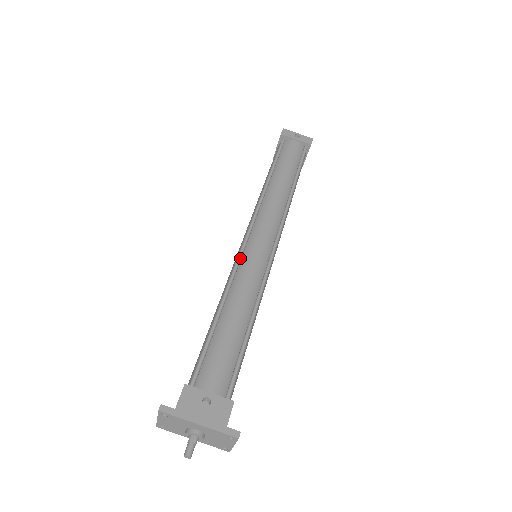
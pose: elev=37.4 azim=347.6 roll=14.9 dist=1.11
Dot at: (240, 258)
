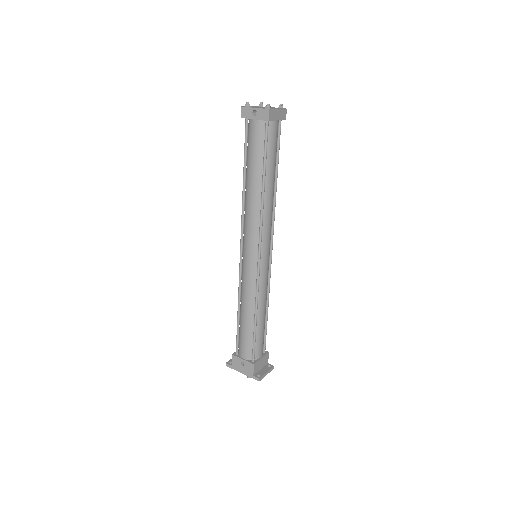
Dot at: (240, 272)
